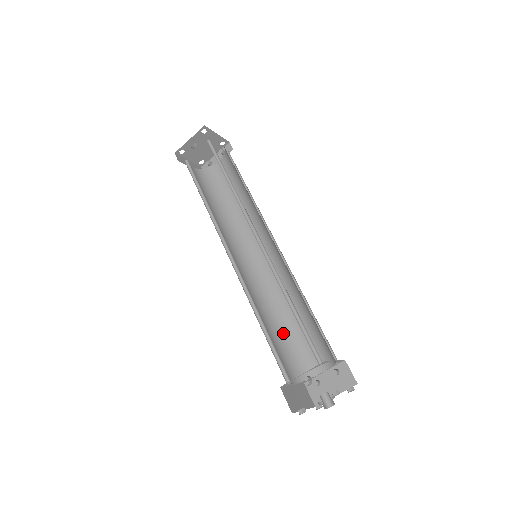
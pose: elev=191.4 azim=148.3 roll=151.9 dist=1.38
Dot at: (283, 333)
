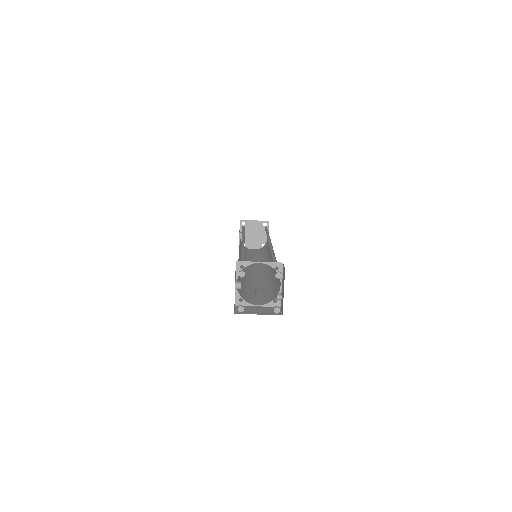
Dot at: (270, 286)
